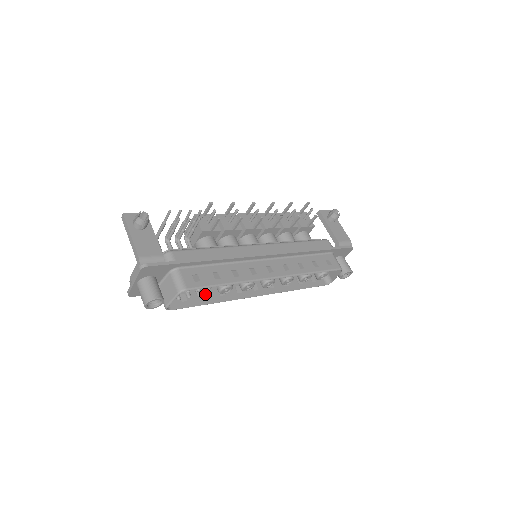
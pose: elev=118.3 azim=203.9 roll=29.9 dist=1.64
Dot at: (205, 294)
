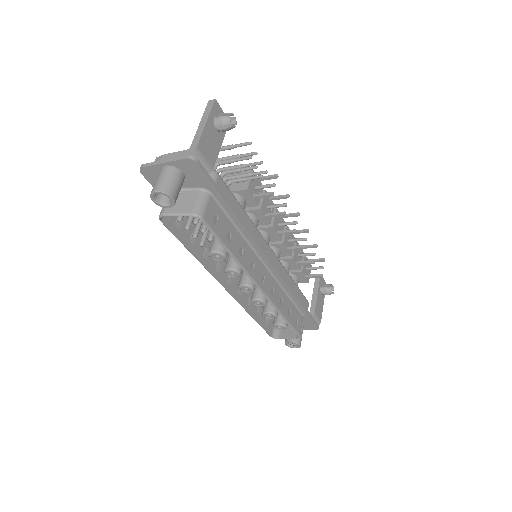
Dot at: (195, 241)
